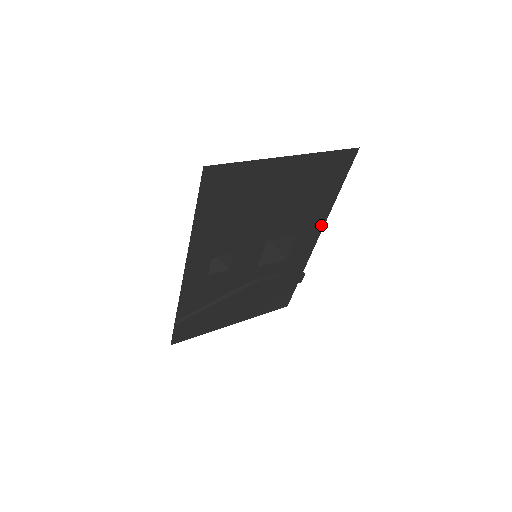
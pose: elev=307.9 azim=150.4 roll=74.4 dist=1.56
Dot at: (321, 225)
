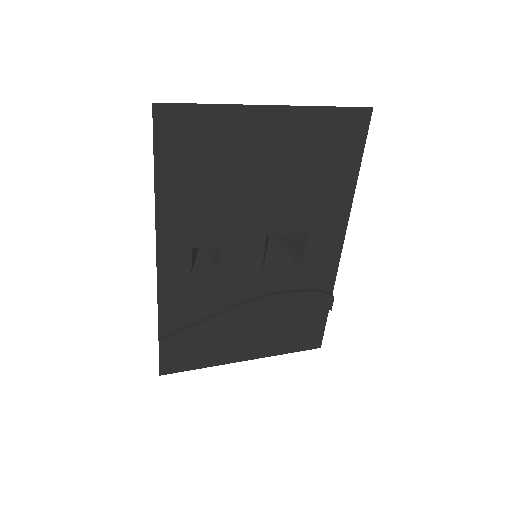
Dot at: (343, 223)
